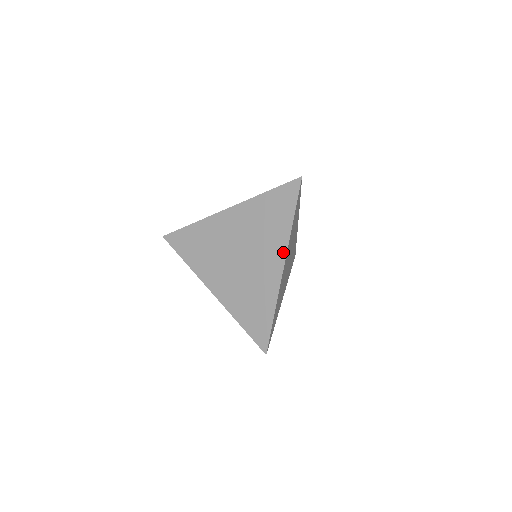
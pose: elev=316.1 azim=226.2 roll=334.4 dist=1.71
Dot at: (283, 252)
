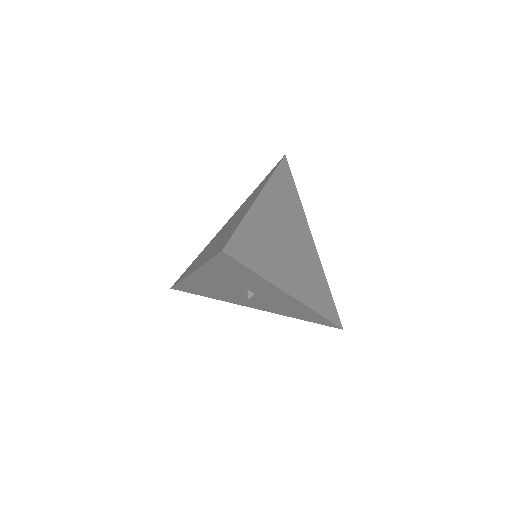
Dot at: (261, 189)
